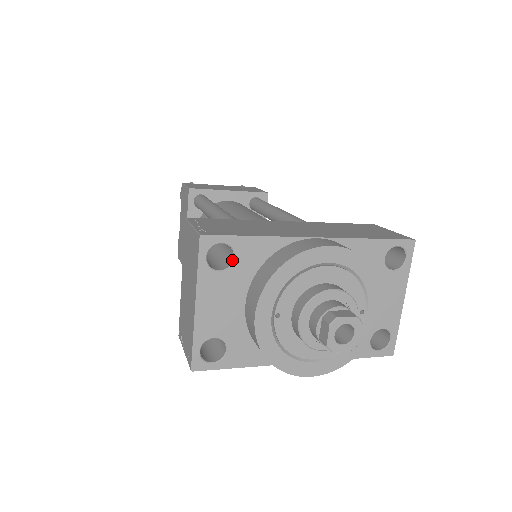
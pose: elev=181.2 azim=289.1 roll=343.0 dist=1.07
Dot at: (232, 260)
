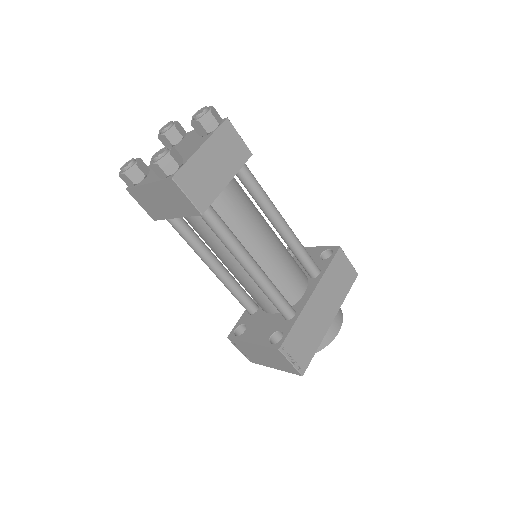
Dot at: occluded
